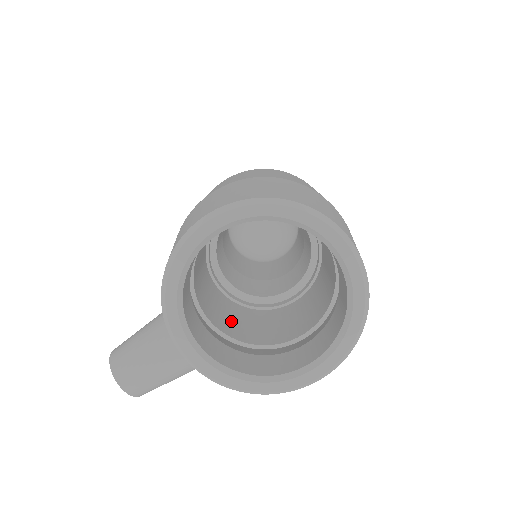
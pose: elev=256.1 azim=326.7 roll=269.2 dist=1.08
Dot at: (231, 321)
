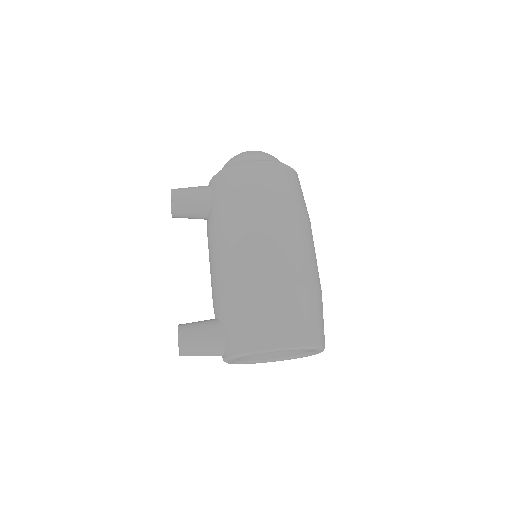
Dot at: occluded
